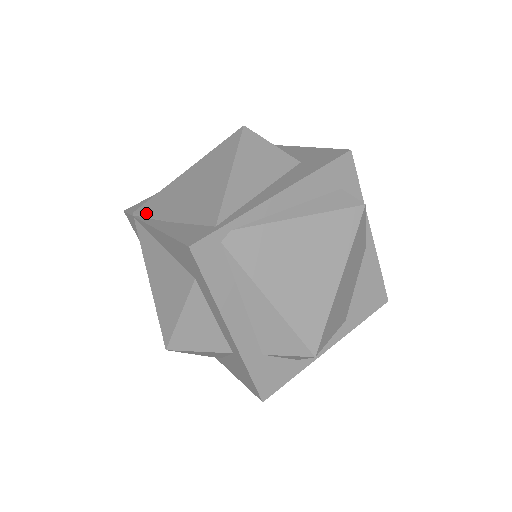
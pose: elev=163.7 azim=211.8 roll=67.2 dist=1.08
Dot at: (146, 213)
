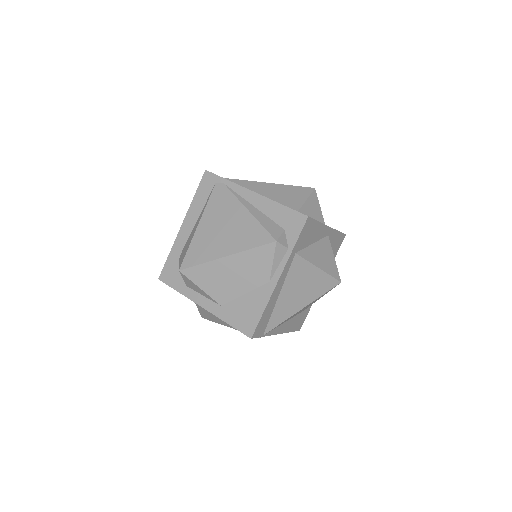
Dot at: occluded
